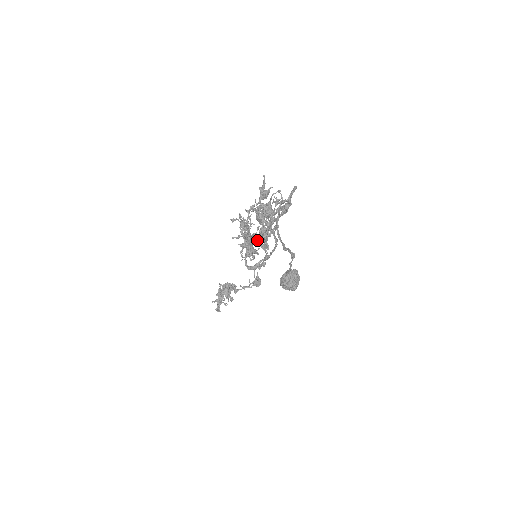
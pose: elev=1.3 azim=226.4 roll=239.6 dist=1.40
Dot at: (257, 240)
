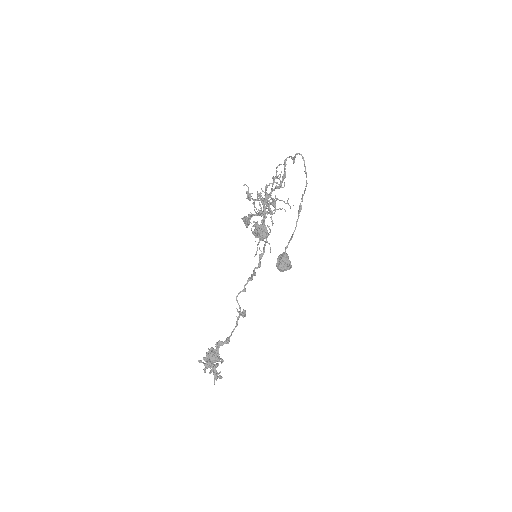
Dot at: occluded
